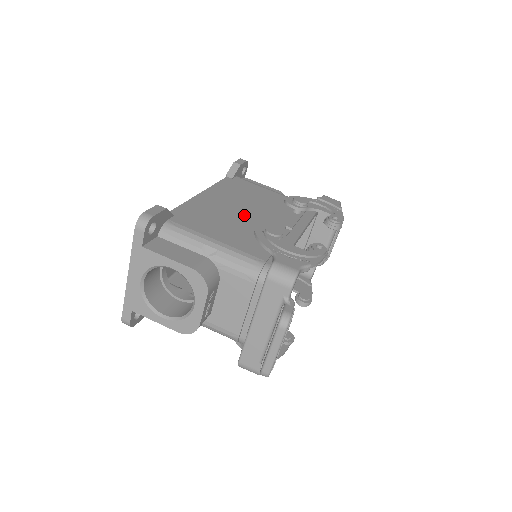
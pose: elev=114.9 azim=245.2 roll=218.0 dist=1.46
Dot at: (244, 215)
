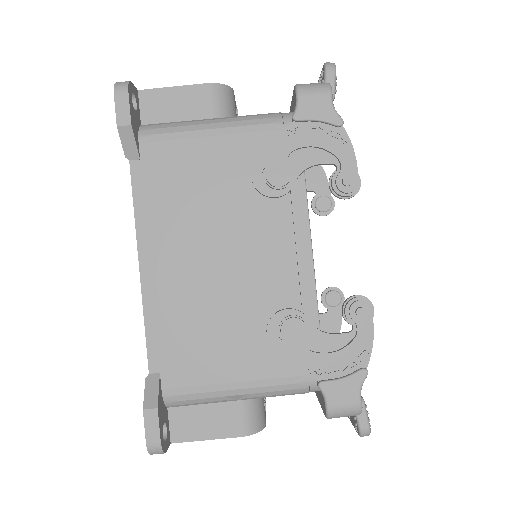
Dot at: (224, 277)
